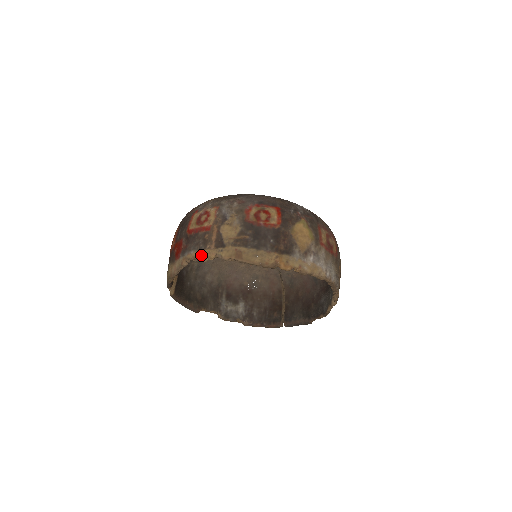
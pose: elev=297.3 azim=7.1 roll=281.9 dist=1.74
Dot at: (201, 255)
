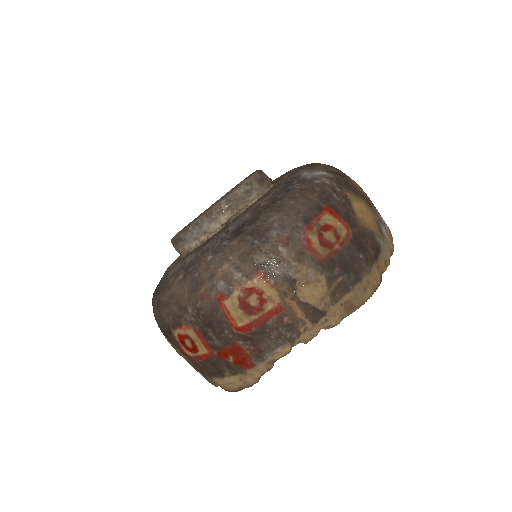
Dot at: (292, 343)
